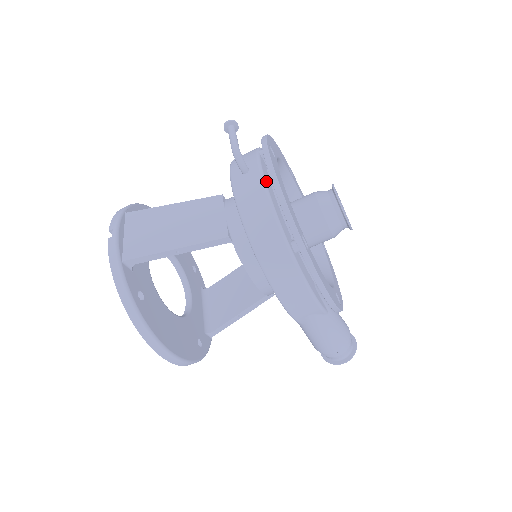
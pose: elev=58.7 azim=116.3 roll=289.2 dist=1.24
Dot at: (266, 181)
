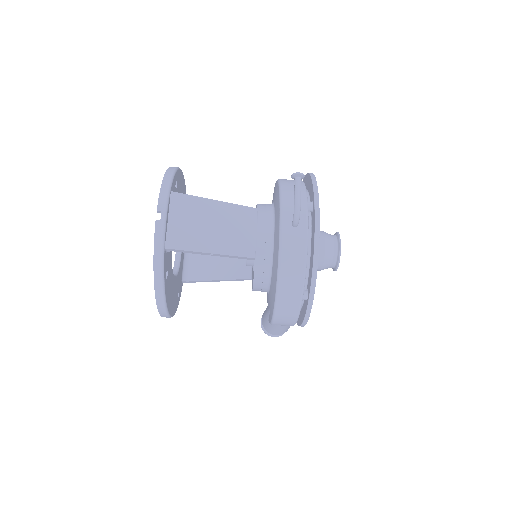
Dot at: occluded
